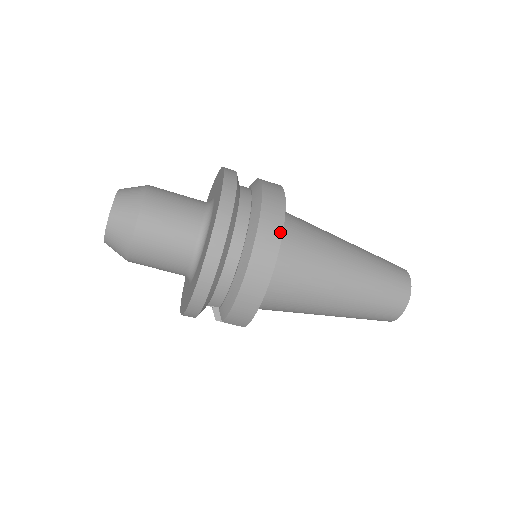
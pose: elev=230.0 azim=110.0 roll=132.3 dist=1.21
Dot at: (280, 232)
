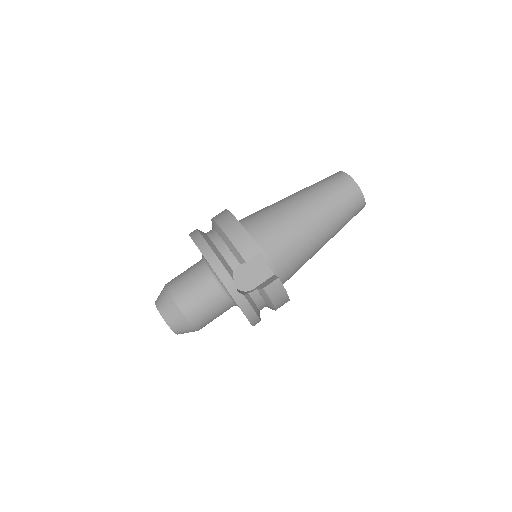
Dot at: occluded
